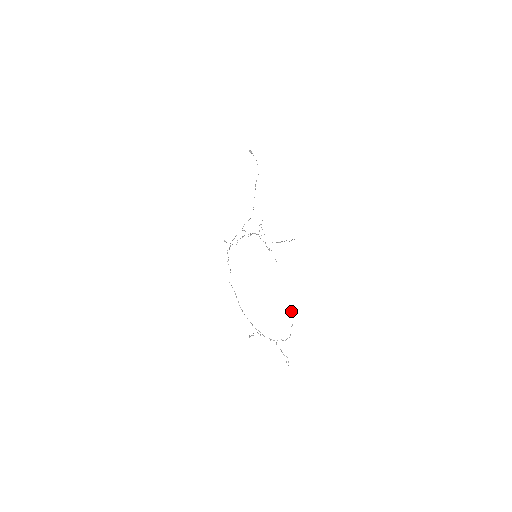
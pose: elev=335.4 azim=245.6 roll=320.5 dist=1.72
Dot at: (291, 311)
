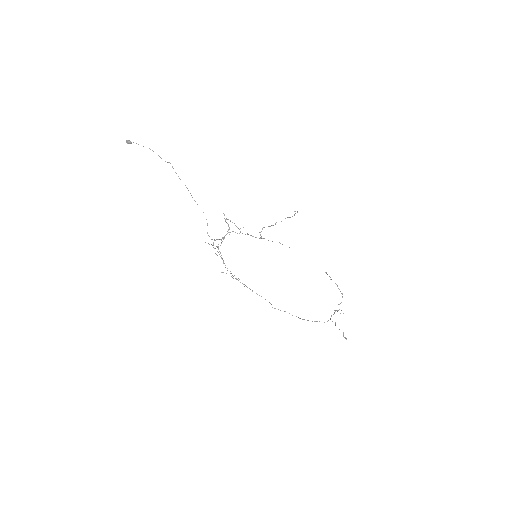
Dot at: occluded
